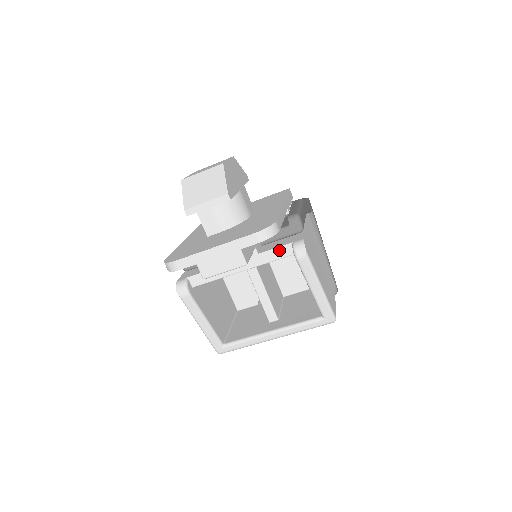
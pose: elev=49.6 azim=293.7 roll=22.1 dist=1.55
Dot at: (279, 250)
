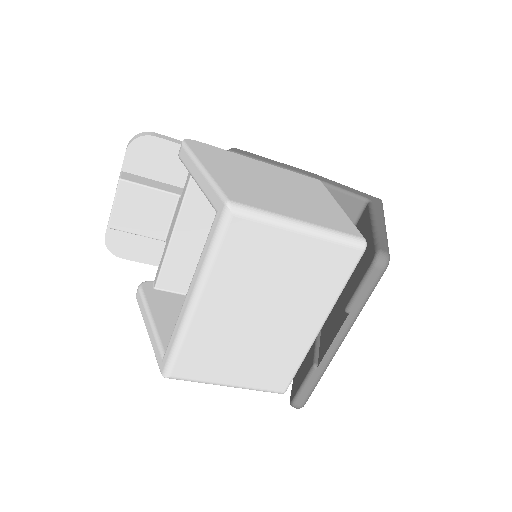
Dot at: (188, 176)
